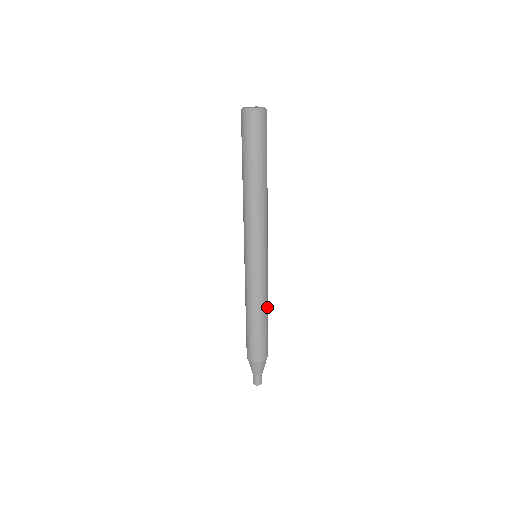
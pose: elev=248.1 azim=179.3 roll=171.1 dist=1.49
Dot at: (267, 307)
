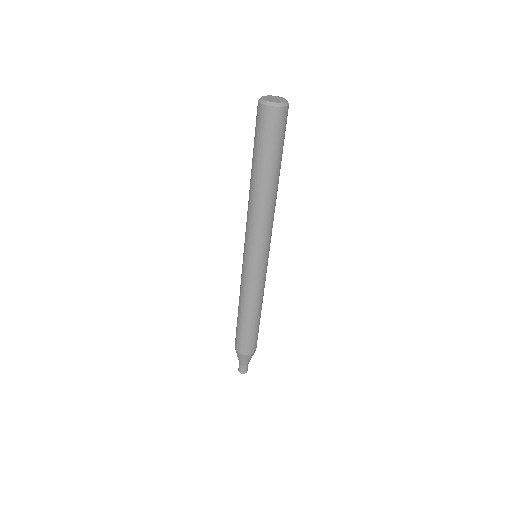
Dot at: occluded
